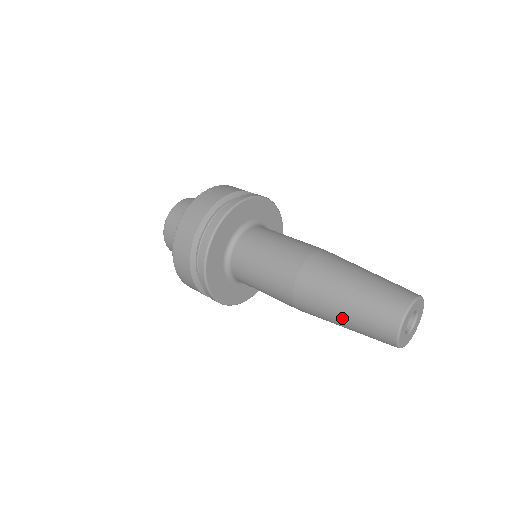
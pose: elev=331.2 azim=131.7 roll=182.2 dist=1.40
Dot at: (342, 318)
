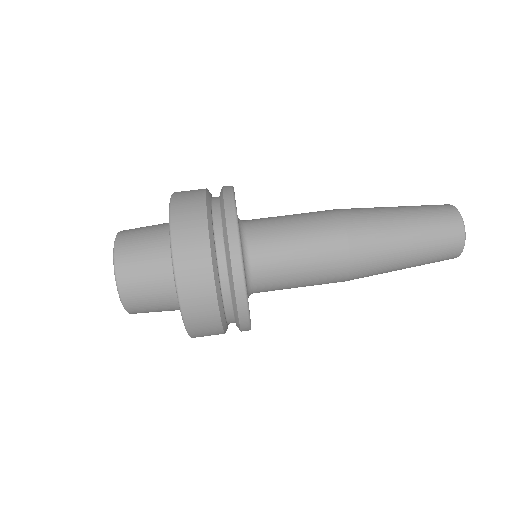
Dot at: (408, 258)
